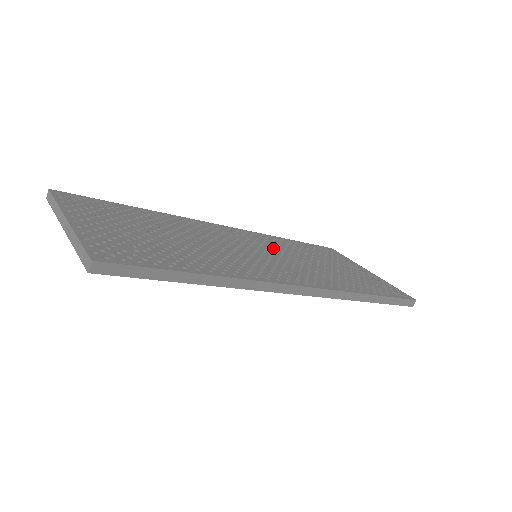
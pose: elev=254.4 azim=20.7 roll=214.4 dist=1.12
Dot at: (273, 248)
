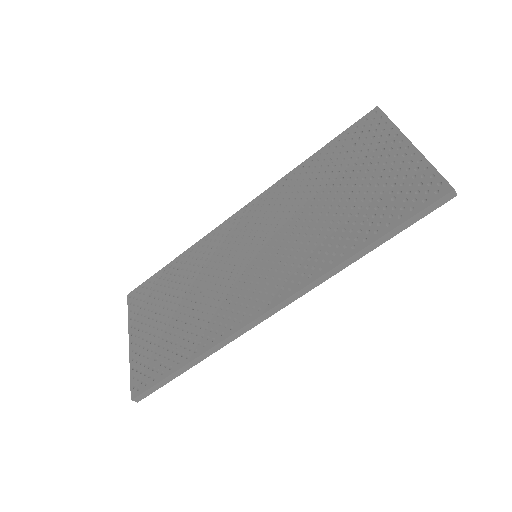
Dot at: (276, 219)
